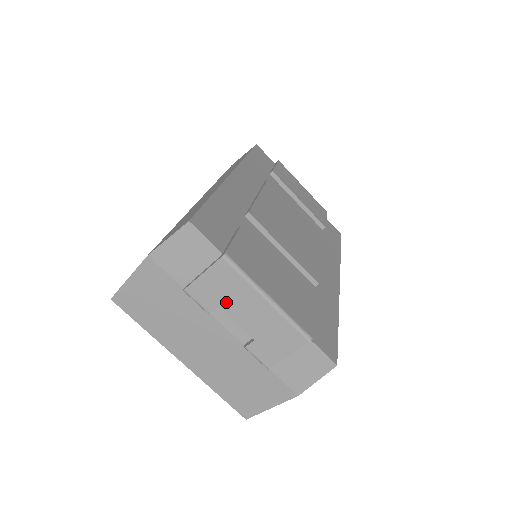
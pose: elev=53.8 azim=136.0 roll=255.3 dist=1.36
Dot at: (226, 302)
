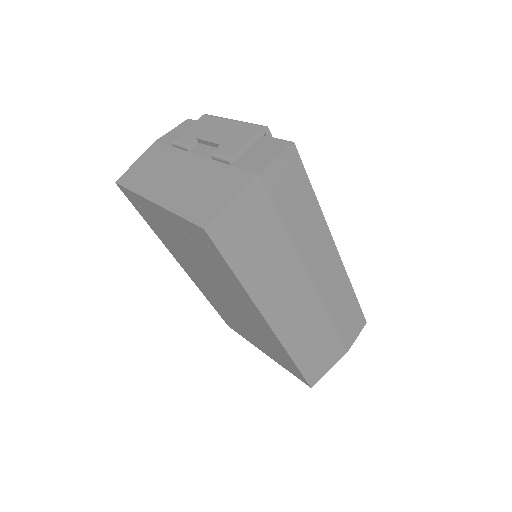
Dot at: (202, 134)
